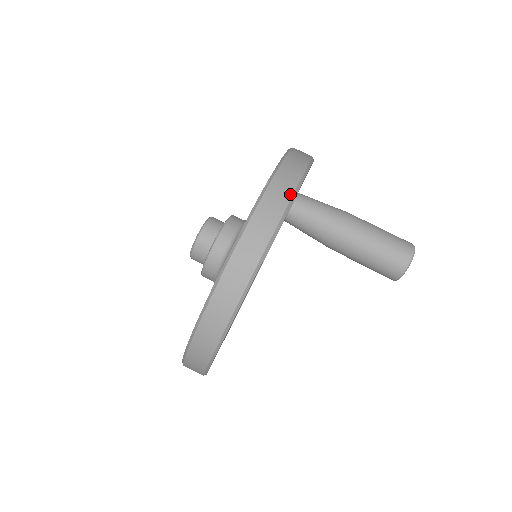
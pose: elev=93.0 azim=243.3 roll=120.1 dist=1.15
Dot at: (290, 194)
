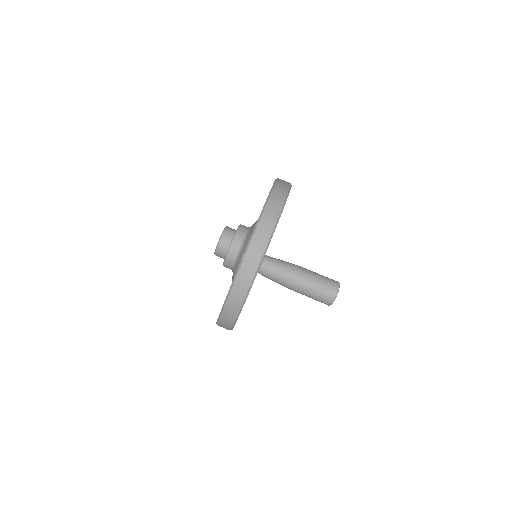
Dot at: (257, 265)
